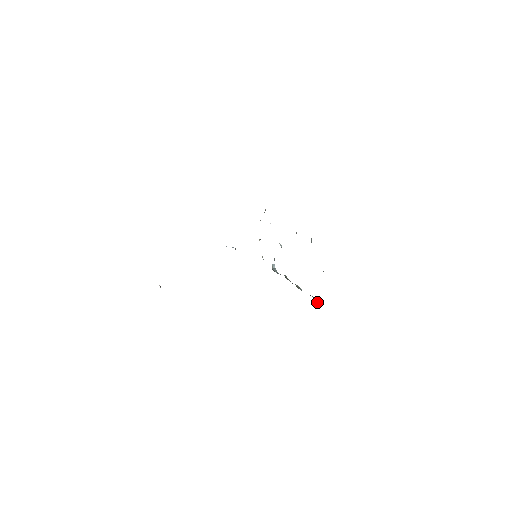
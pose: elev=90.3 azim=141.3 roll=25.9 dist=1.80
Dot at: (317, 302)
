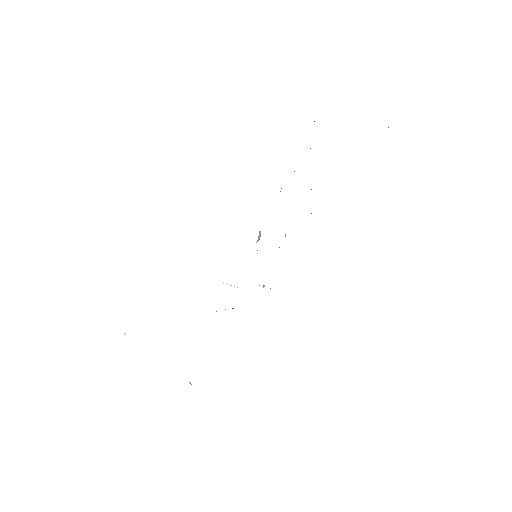
Dot at: occluded
